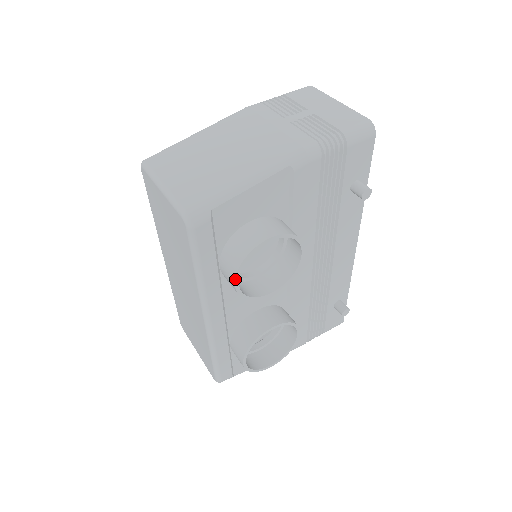
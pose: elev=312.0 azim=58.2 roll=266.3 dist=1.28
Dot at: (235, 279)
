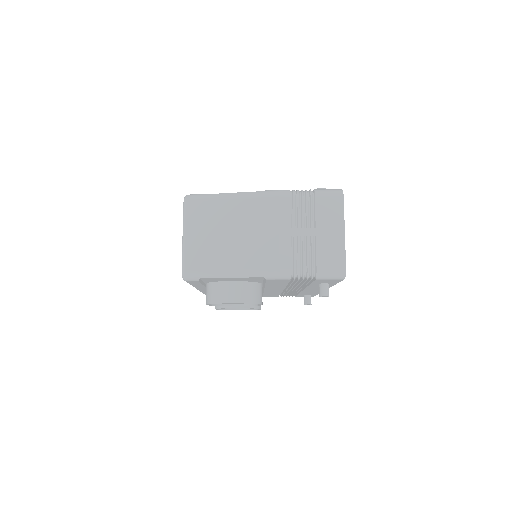
Dot at: (206, 304)
